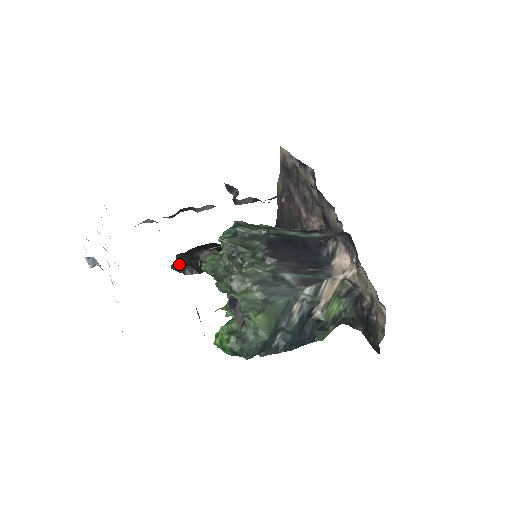
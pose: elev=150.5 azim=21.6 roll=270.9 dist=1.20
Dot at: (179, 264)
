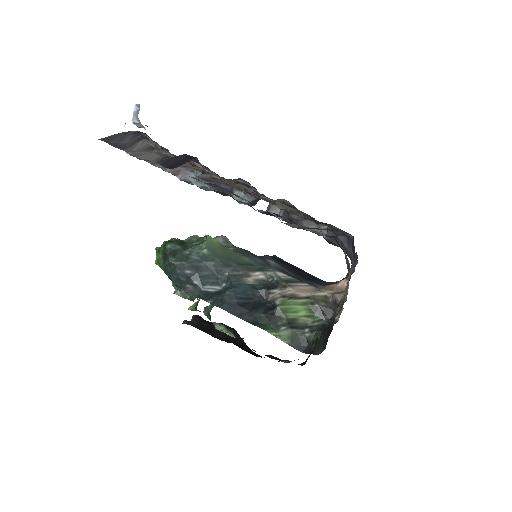
Dot at: (191, 320)
